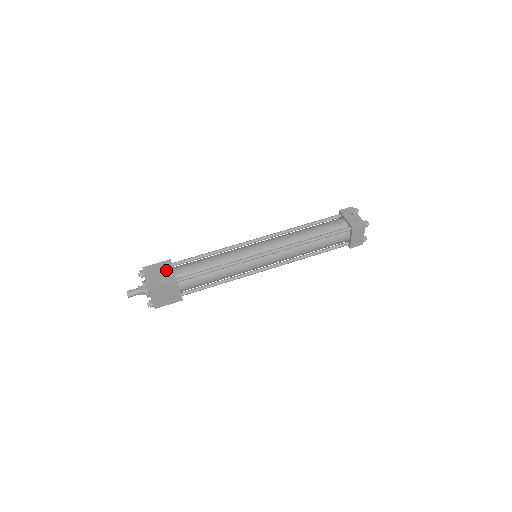
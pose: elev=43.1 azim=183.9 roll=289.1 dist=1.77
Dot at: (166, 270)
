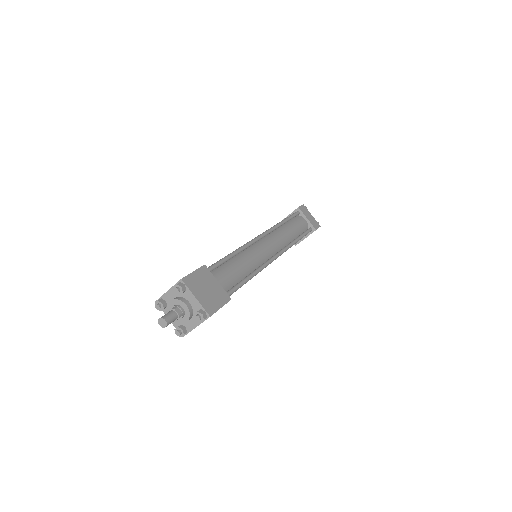
Dot at: occluded
